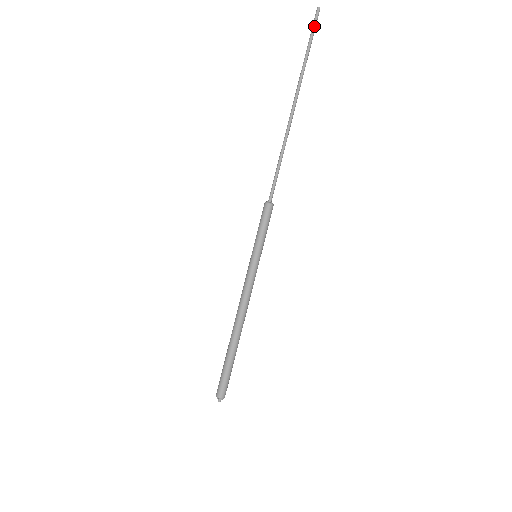
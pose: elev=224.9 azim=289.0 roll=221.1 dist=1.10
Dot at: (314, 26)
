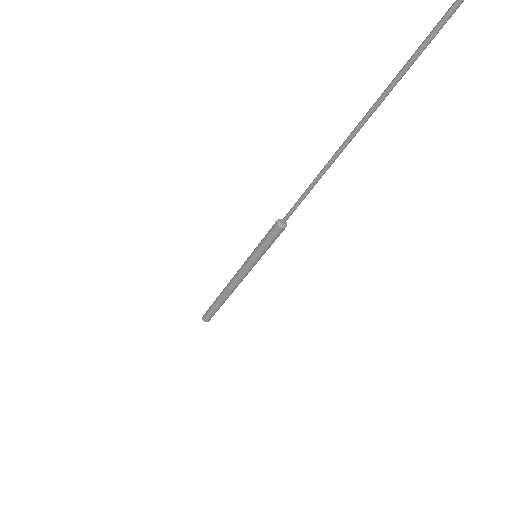
Dot at: (438, 30)
